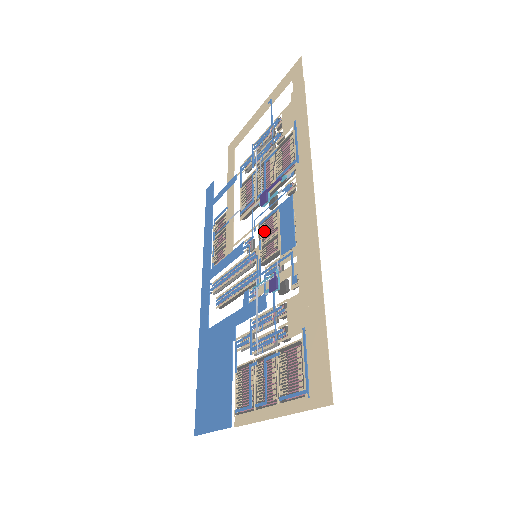
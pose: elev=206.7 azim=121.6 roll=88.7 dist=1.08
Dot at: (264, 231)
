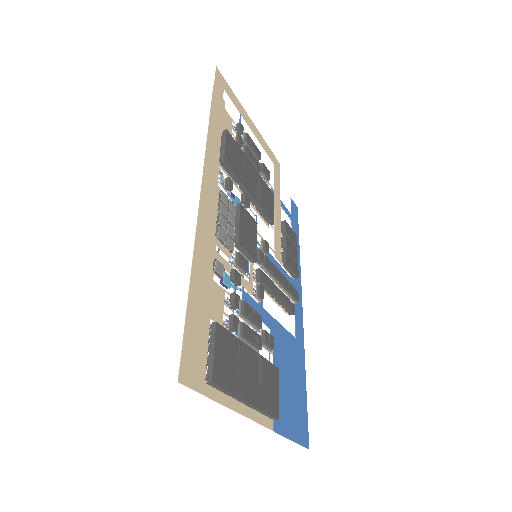
Dot at: occluded
